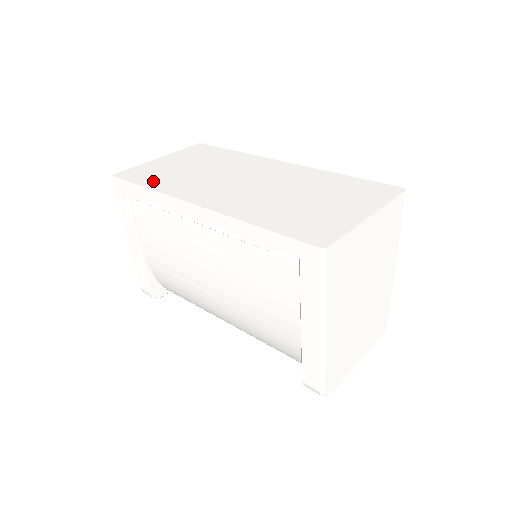
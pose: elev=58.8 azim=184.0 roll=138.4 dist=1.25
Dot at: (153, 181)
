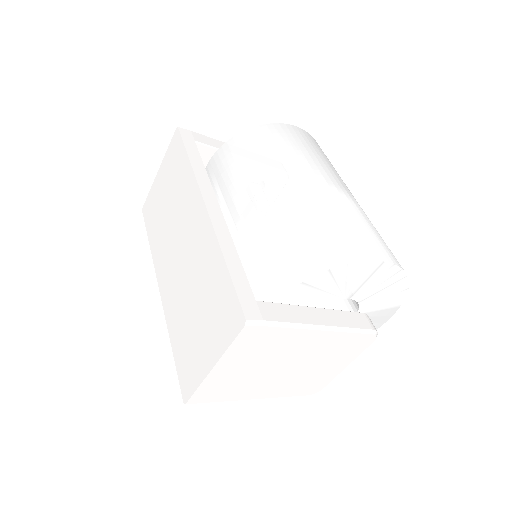
Dot at: (152, 231)
